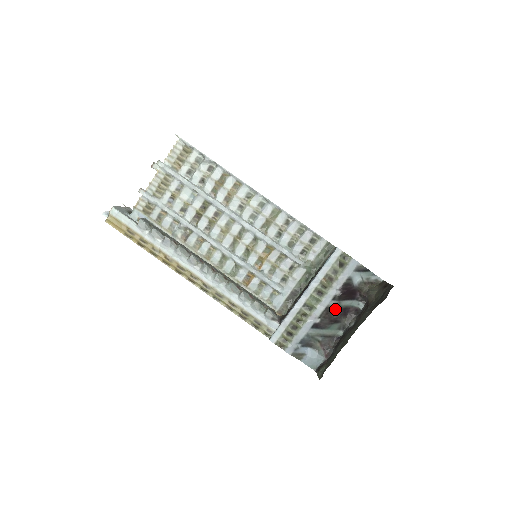
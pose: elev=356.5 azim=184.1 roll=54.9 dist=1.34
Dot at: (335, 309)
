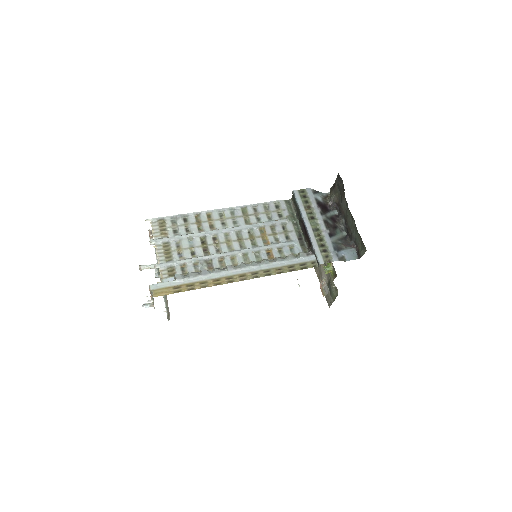
Dot at: (328, 220)
